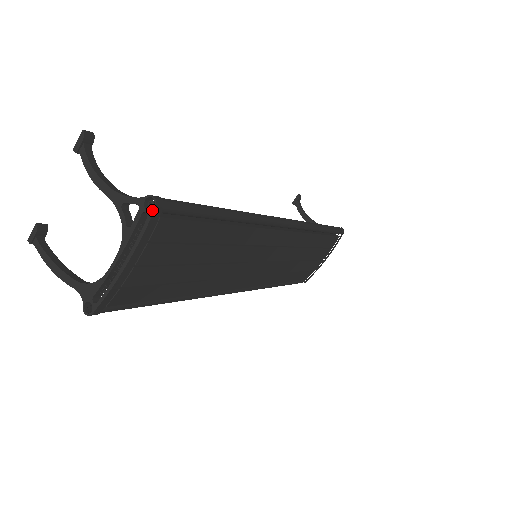
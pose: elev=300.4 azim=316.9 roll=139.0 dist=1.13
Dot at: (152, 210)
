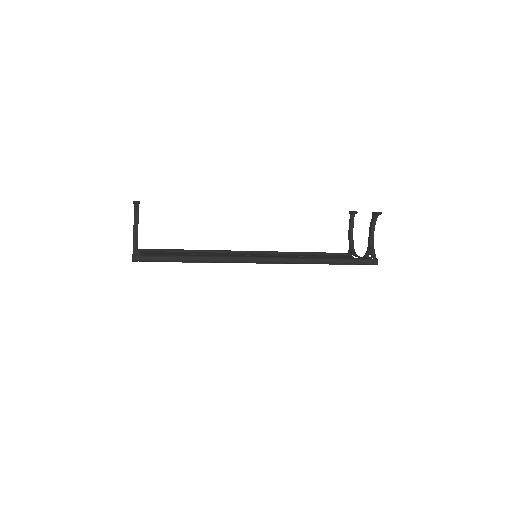
Dot at: (132, 261)
